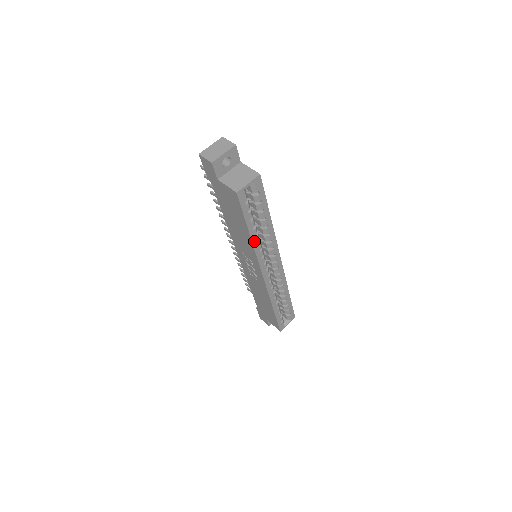
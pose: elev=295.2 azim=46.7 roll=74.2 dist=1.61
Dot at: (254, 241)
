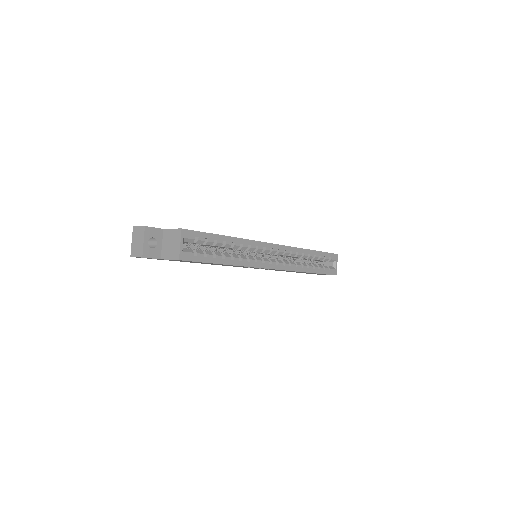
Dot at: (235, 263)
